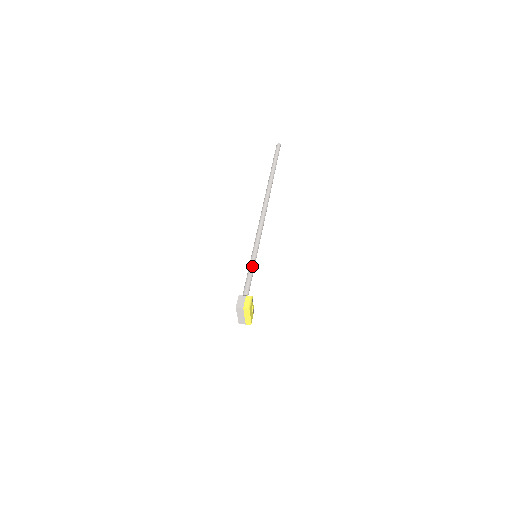
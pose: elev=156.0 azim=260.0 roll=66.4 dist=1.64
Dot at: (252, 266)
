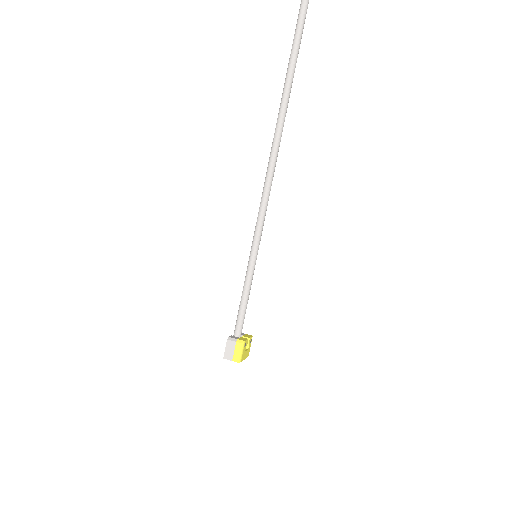
Dot at: (249, 278)
